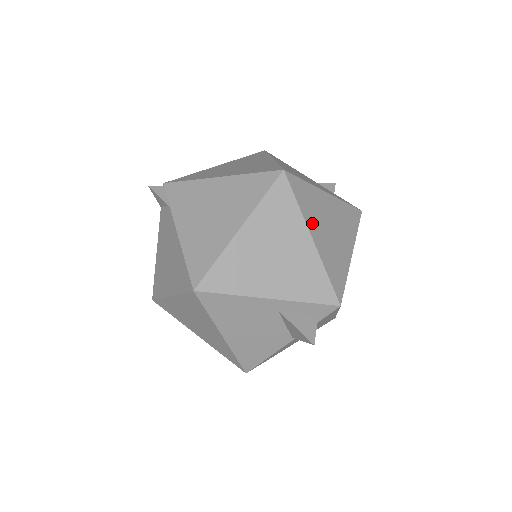
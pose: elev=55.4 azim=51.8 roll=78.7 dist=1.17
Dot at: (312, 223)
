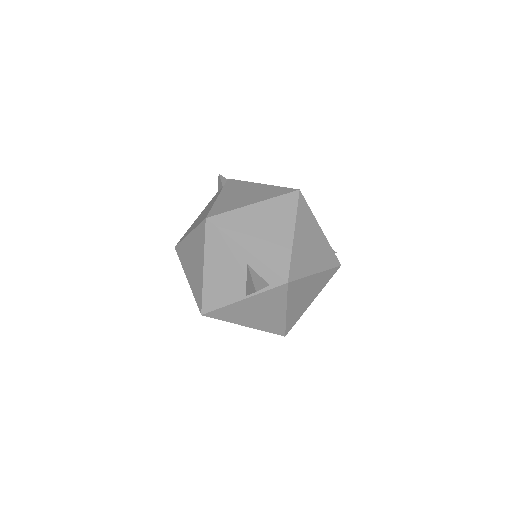
Dot at: (299, 228)
